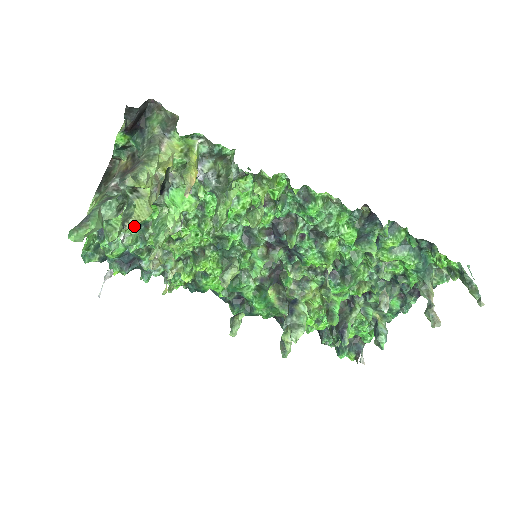
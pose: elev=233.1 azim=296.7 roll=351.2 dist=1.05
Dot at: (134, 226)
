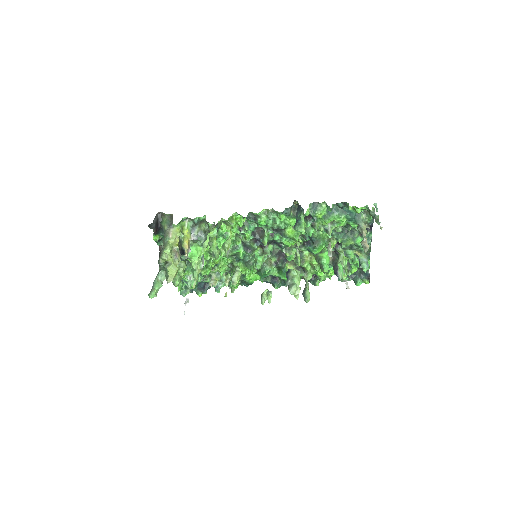
Dot at: (171, 280)
